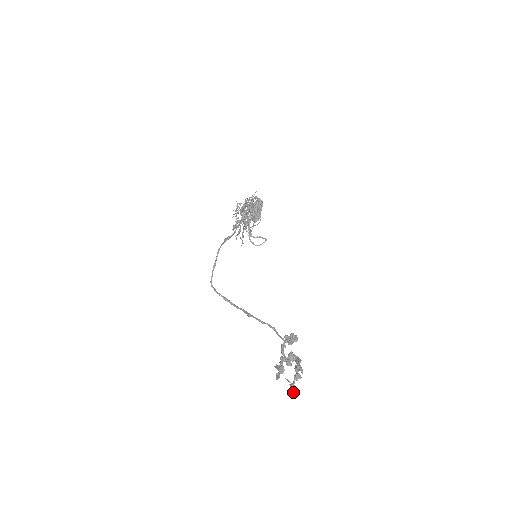
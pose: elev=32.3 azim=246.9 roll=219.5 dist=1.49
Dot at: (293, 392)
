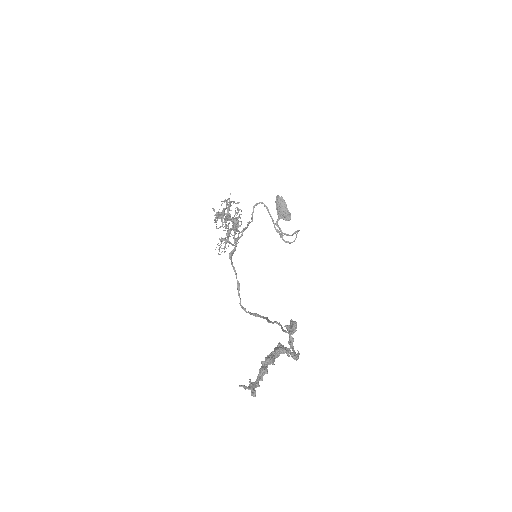
Dot at: (252, 392)
